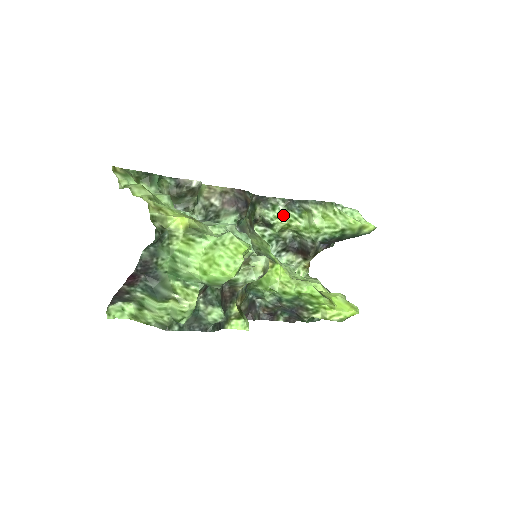
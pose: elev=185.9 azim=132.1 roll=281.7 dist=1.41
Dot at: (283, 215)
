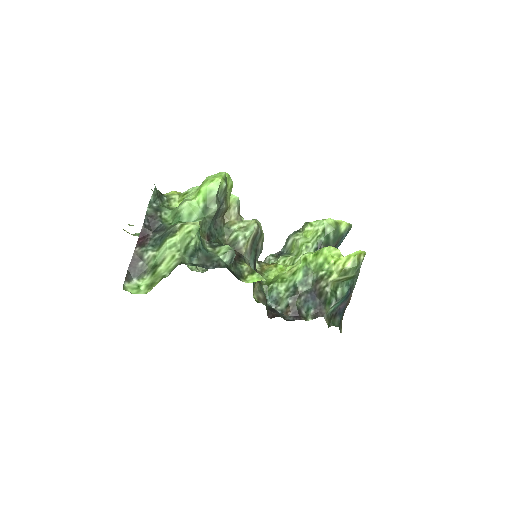
Dot at: (276, 262)
